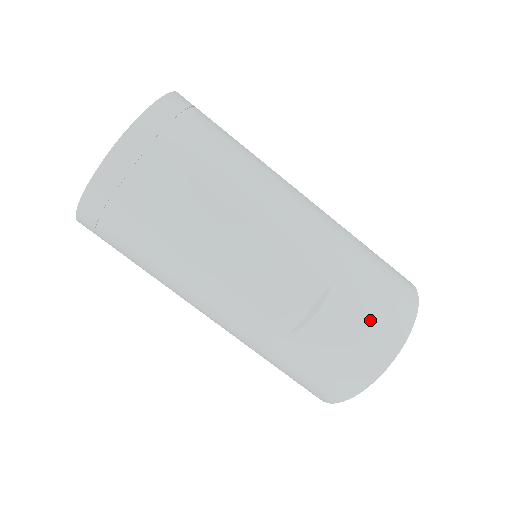
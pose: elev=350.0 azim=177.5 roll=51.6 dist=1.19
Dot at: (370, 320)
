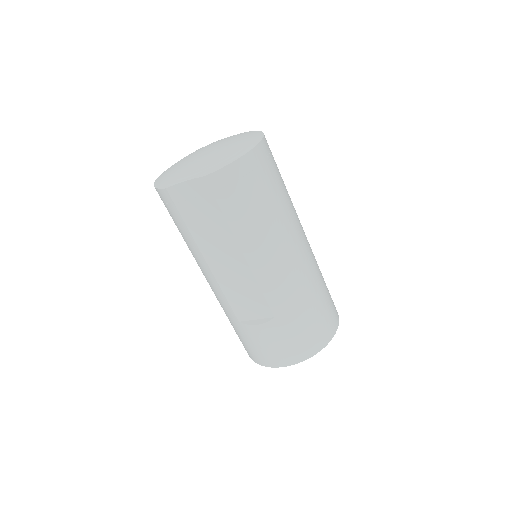
Dot at: (286, 344)
